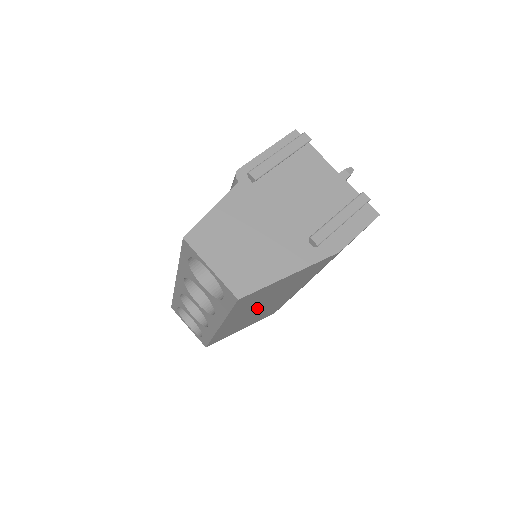
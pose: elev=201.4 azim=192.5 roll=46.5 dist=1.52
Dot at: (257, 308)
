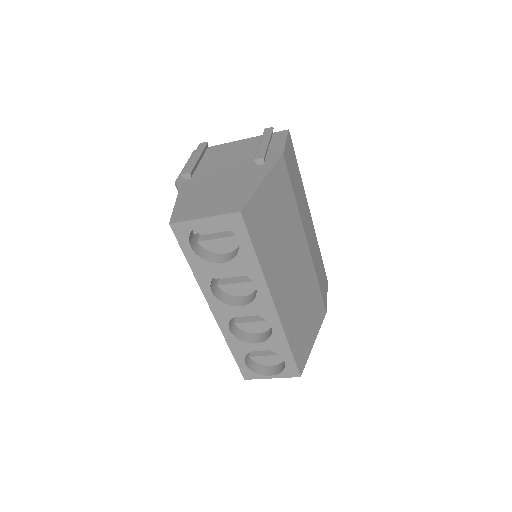
Dot at: (287, 269)
